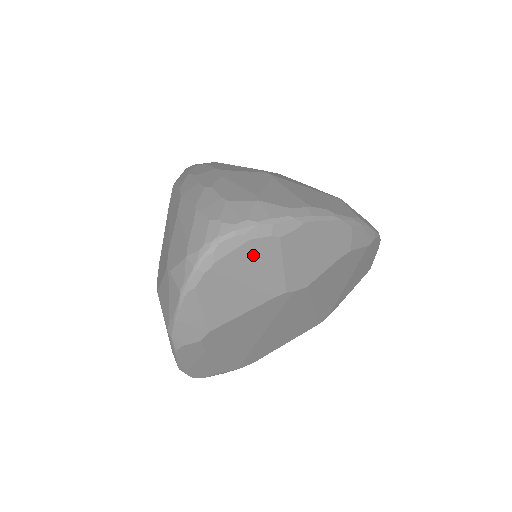
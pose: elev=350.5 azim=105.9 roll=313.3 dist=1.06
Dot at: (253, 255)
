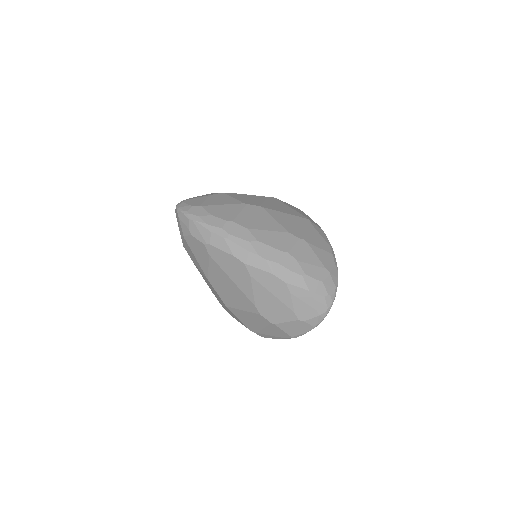
Dot at: occluded
